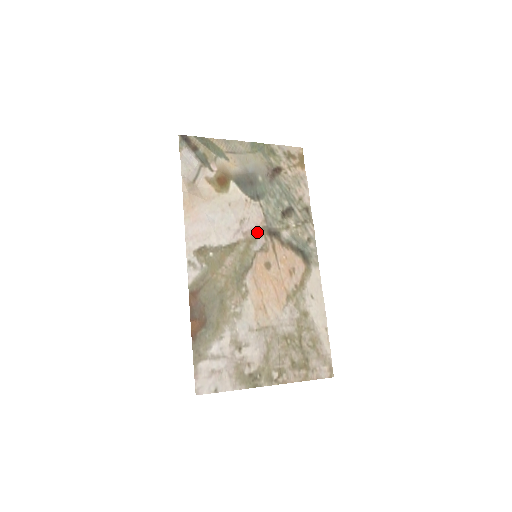
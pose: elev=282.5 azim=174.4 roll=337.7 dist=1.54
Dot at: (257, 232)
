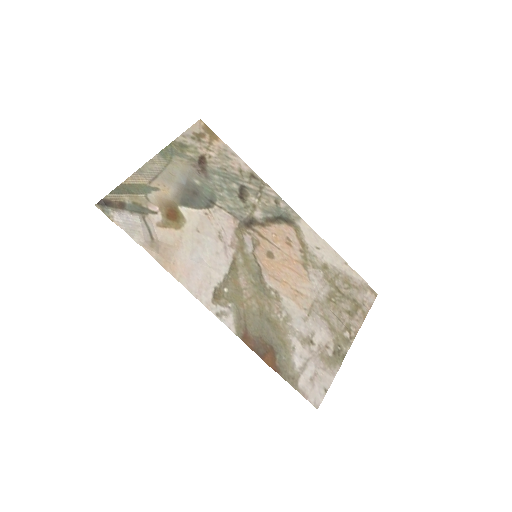
Dot at: (238, 234)
